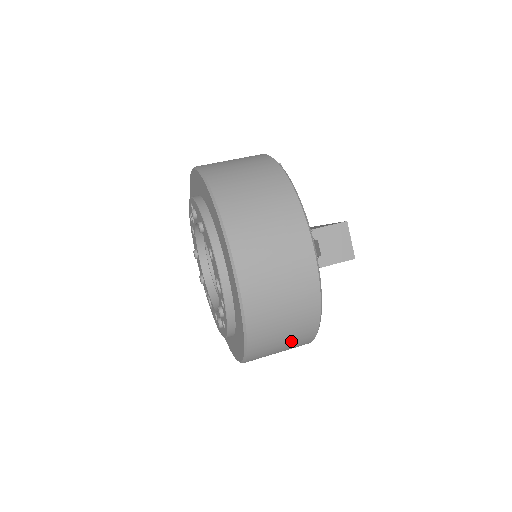
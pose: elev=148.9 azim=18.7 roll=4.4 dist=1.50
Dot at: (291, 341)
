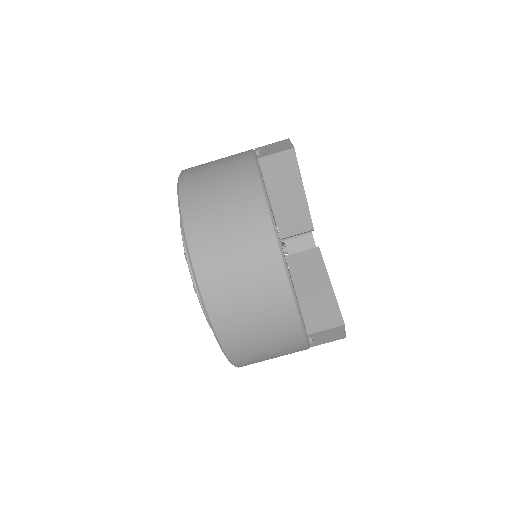
Dot at: occluded
